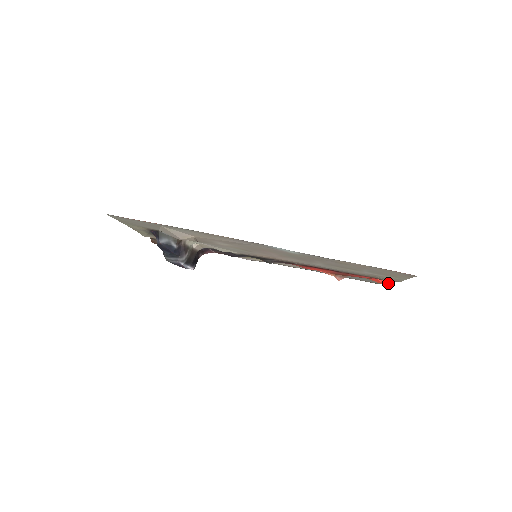
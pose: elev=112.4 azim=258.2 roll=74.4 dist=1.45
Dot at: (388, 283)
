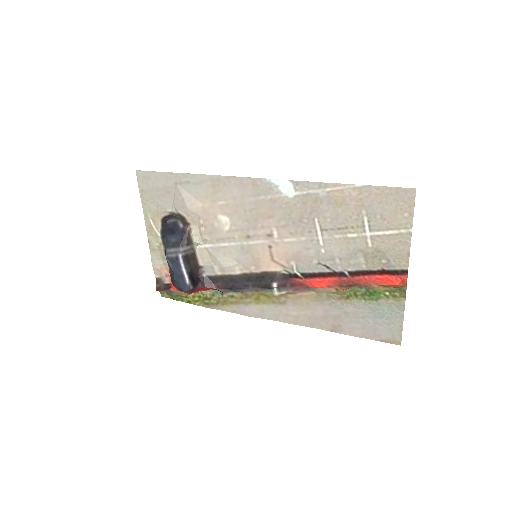
Dot at: (401, 281)
